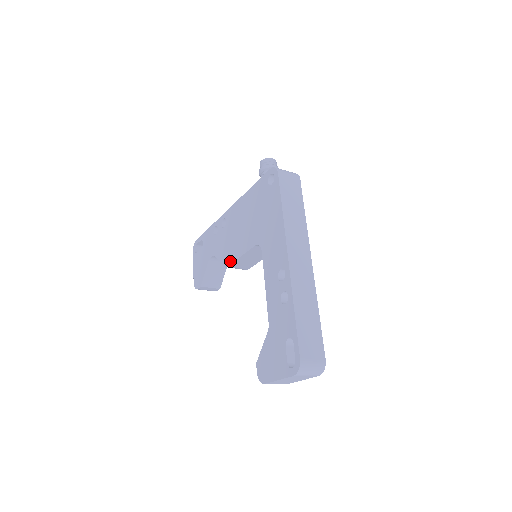
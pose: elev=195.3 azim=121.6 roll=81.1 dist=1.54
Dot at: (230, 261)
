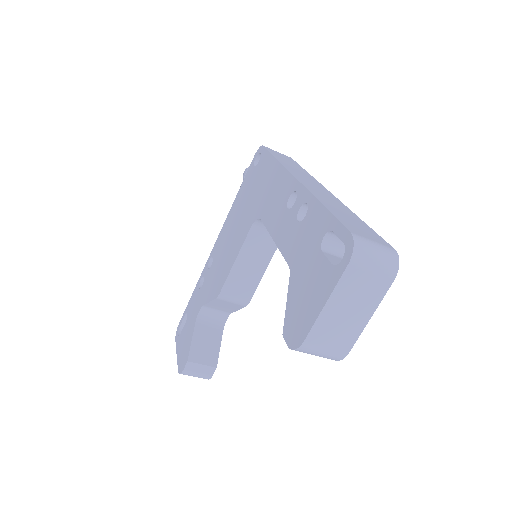
Dot at: (223, 282)
